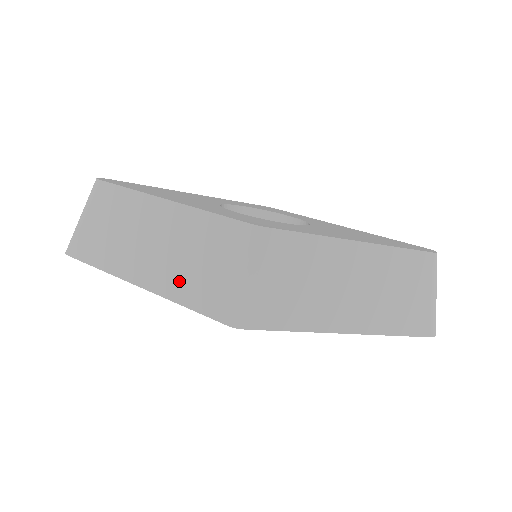
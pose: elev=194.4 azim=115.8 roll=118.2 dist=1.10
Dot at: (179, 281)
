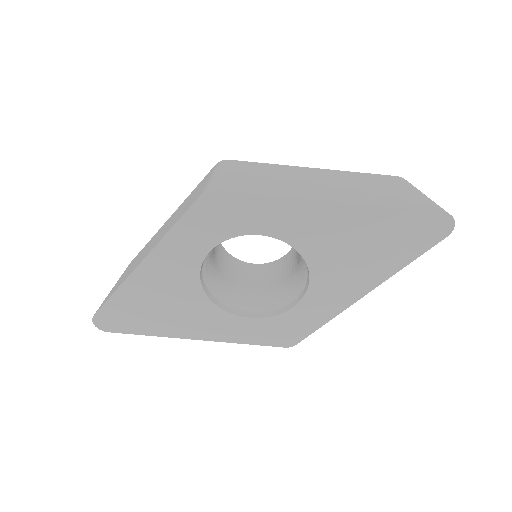
Dot at: (171, 225)
